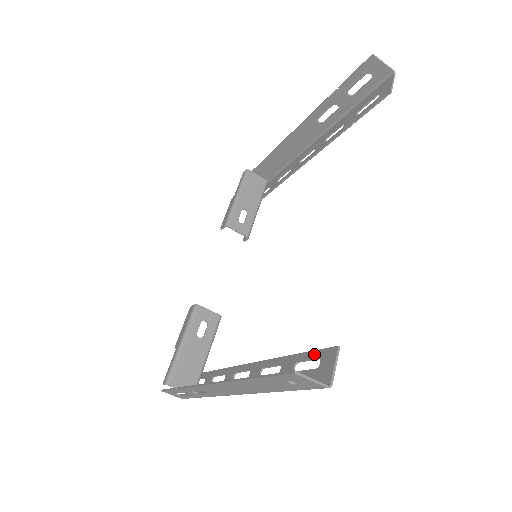
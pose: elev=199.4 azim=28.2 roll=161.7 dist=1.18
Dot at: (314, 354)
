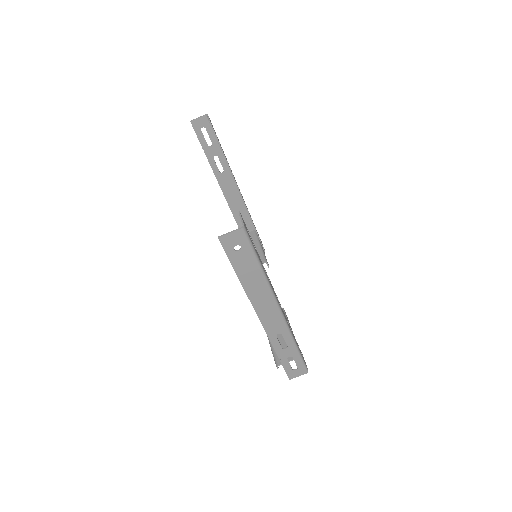
Dot at: occluded
